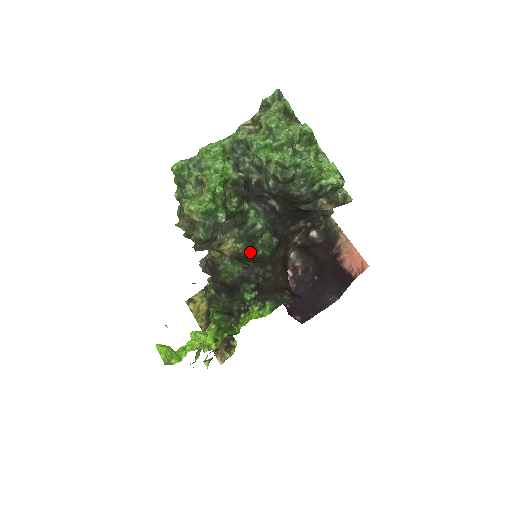
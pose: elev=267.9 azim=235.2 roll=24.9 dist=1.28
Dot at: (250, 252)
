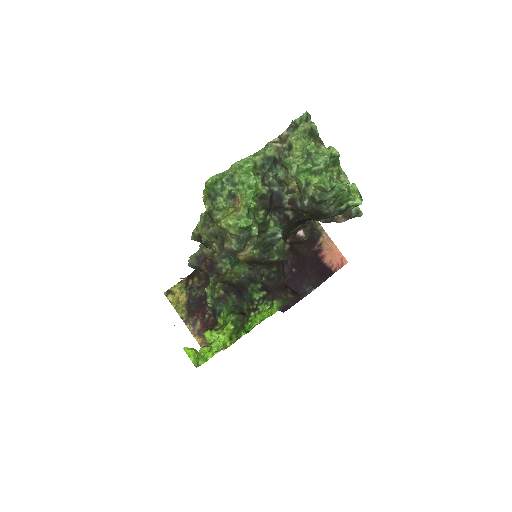
Dot at: (265, 257)
